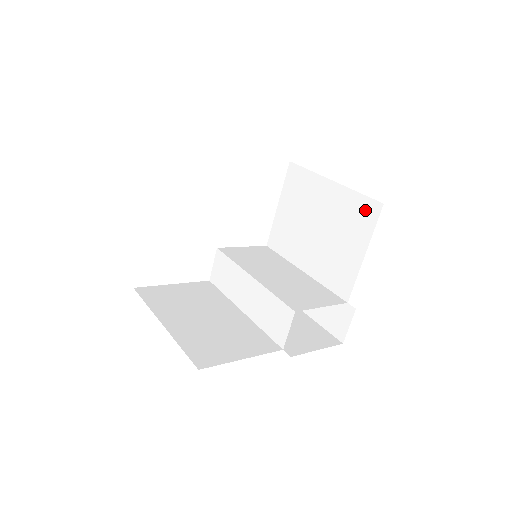
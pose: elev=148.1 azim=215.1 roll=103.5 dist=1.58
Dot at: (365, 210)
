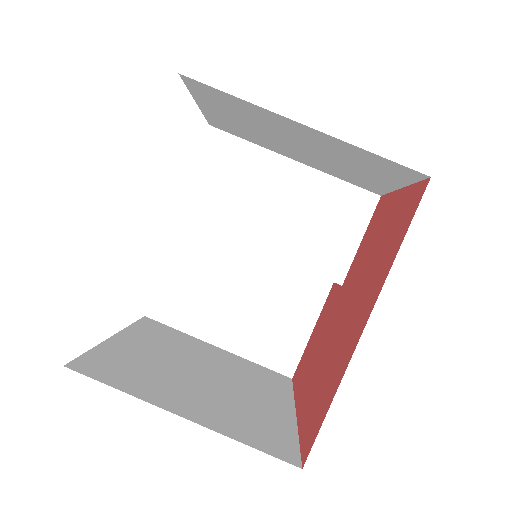
Dot at: (392, 168)
